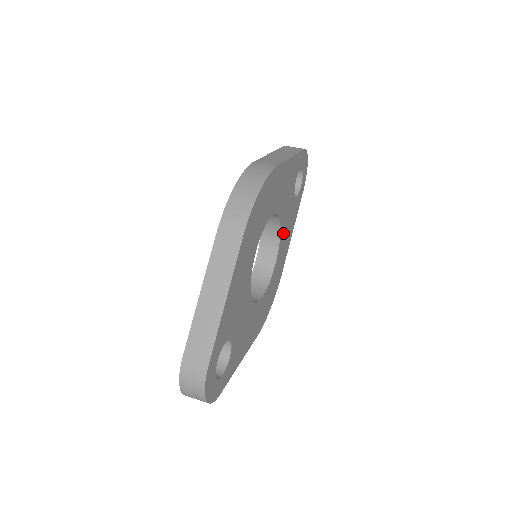
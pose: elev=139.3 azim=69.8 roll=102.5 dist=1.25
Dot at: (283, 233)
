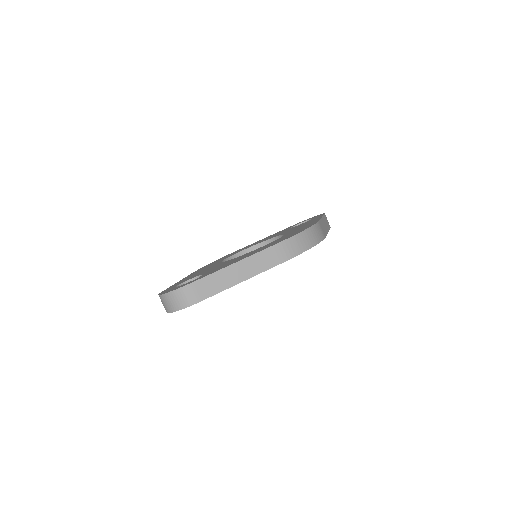
Dot at: occluded
